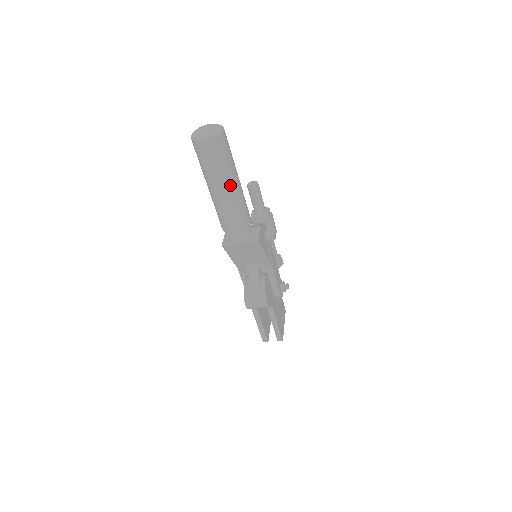
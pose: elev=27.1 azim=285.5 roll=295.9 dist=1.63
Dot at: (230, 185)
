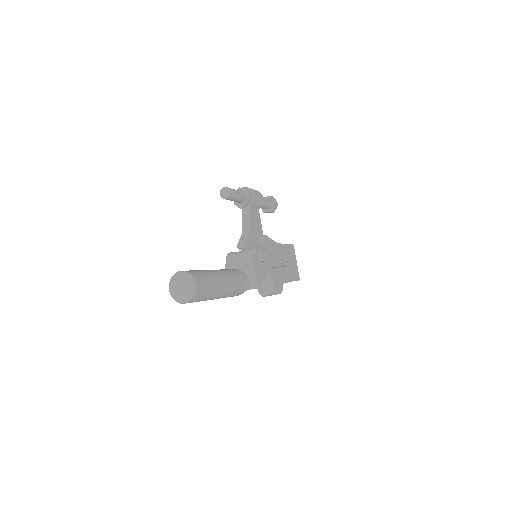
Dot at: (220, 295)
